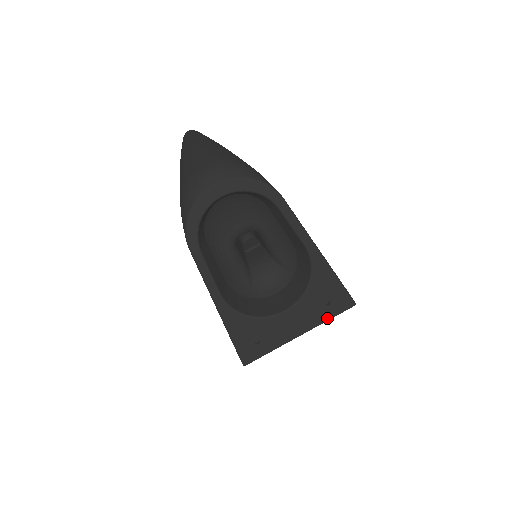
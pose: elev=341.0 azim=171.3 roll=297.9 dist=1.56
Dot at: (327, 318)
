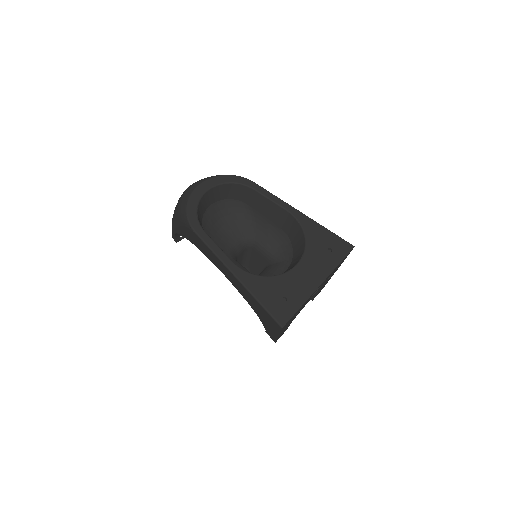
Dot at: (336, 263)
